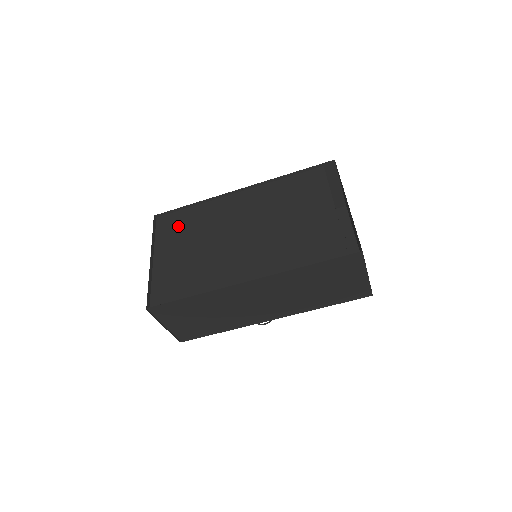
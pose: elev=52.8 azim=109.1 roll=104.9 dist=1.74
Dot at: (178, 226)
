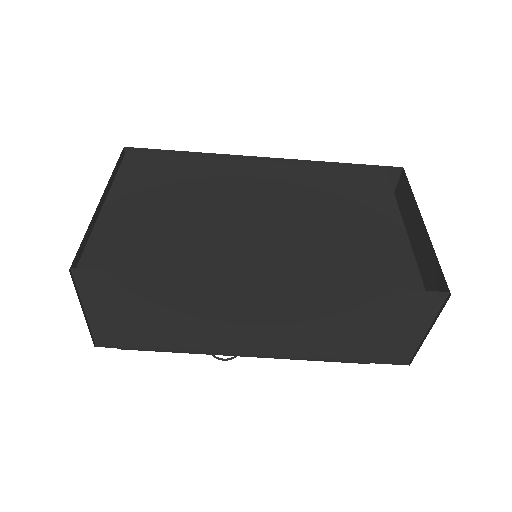
Dot at: (158, 171)
